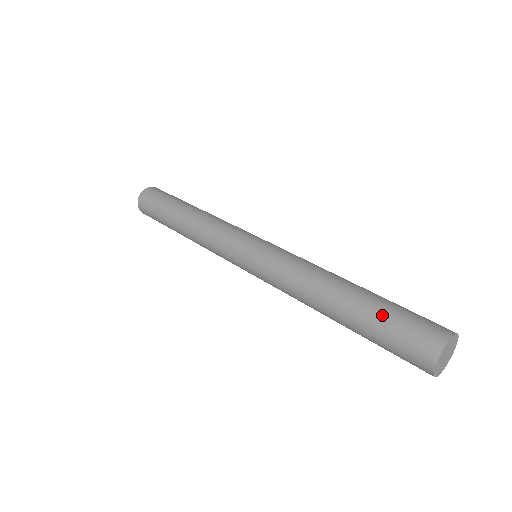
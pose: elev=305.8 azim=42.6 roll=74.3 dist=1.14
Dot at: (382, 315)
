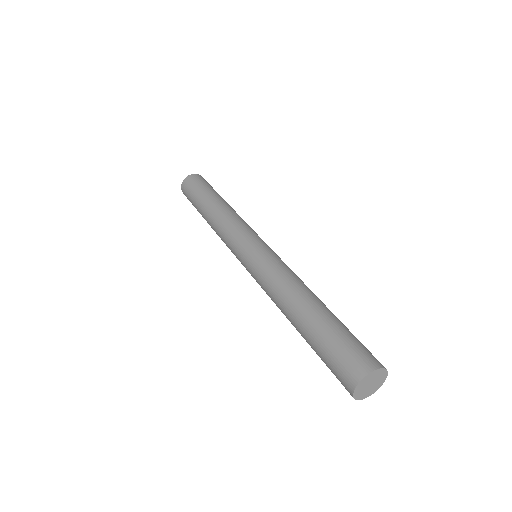
Dot at: (328, 335)
